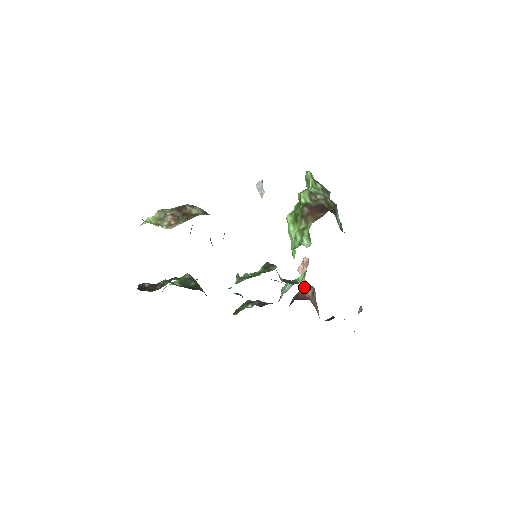
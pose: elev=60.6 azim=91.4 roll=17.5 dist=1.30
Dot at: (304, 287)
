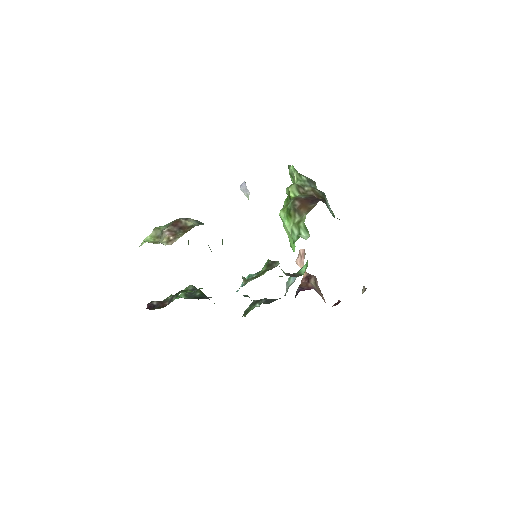
Dot at: (305, 278)
